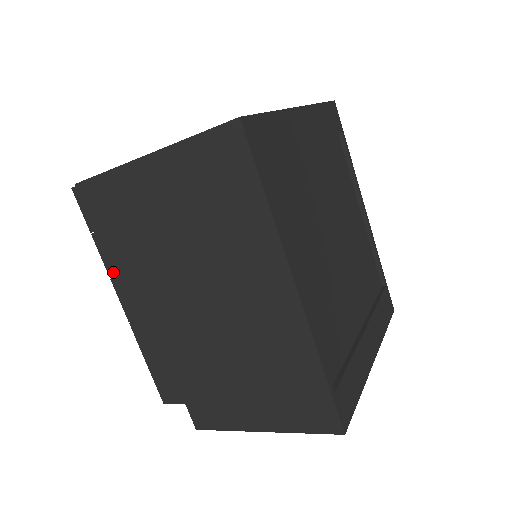
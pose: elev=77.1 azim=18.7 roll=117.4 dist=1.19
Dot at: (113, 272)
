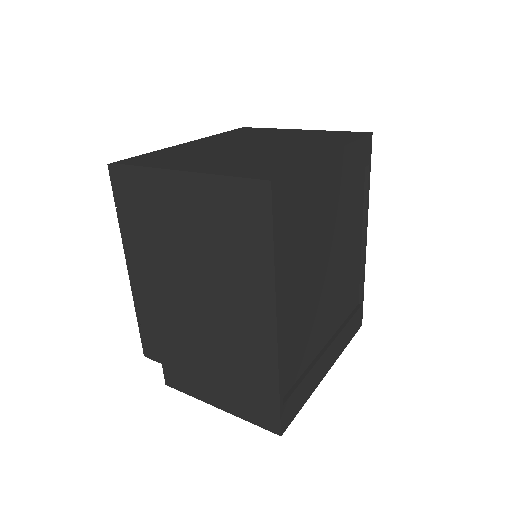
Dot at: (127, 245)
